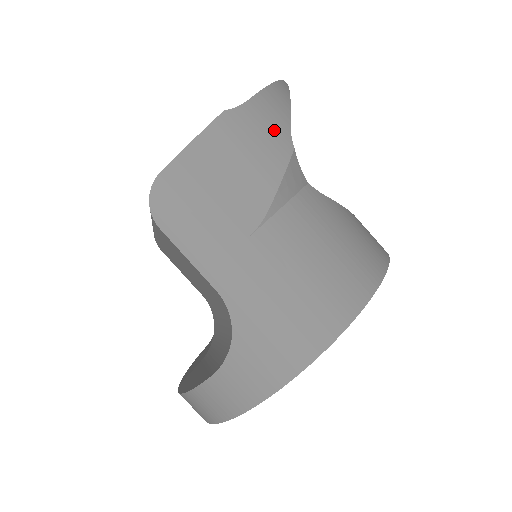
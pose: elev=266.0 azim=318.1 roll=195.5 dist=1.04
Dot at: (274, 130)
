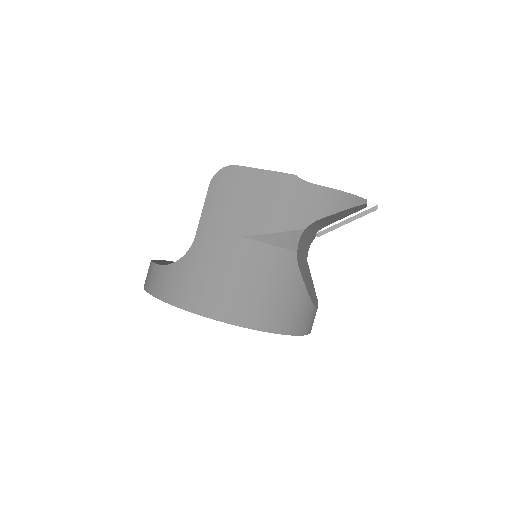
Dot at: (307, 210)
